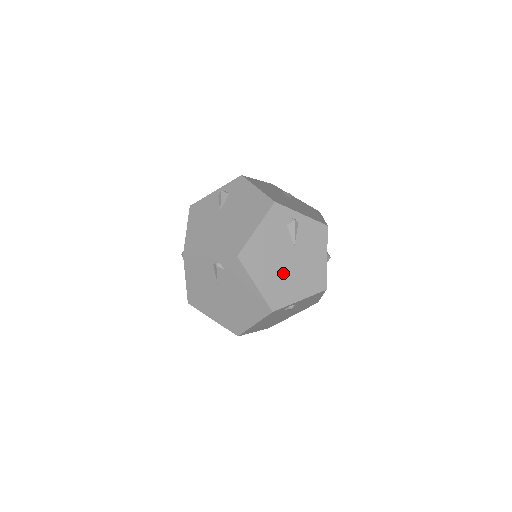
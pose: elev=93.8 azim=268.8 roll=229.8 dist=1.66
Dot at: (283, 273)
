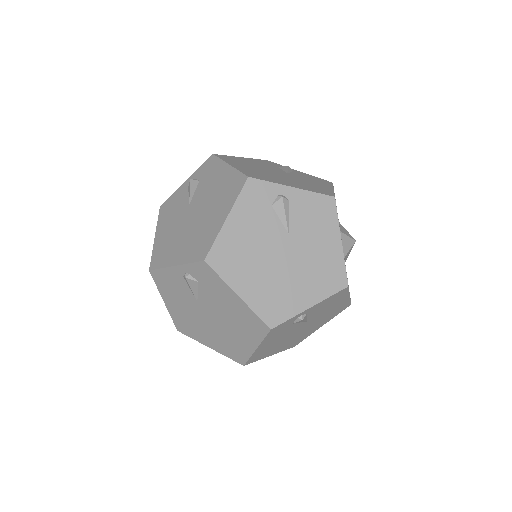
Dot at: (277, 273)
